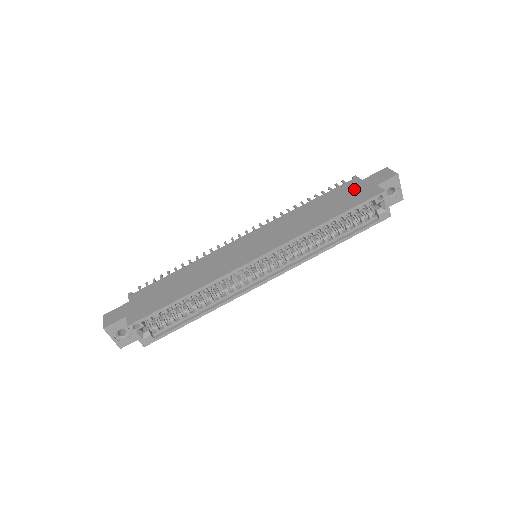
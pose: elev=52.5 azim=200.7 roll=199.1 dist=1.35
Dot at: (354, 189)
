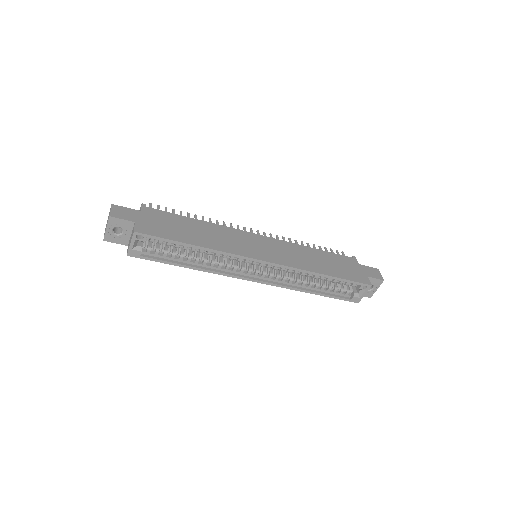
Dot at: (351, 266)
